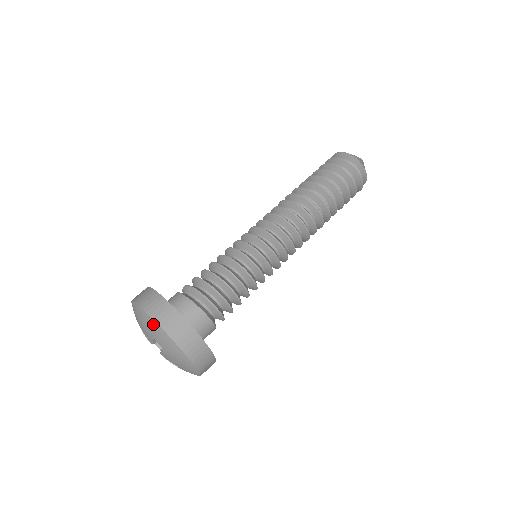
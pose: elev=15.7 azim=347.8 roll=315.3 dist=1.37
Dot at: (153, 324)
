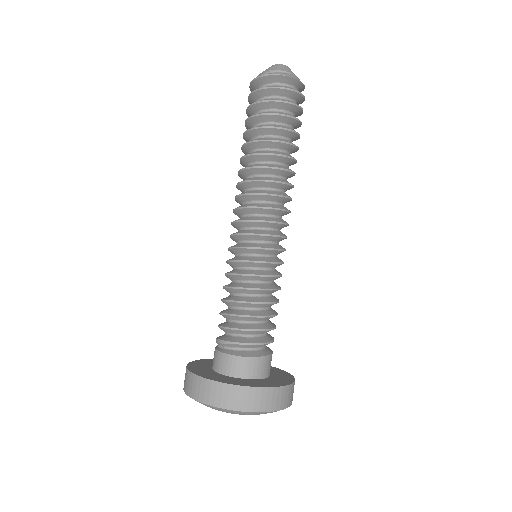
Dot at: occluded
